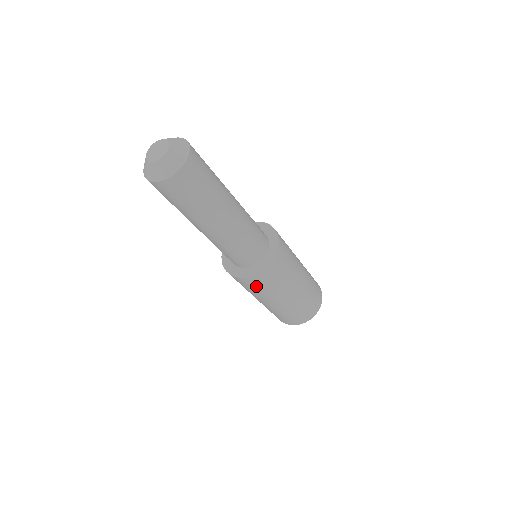
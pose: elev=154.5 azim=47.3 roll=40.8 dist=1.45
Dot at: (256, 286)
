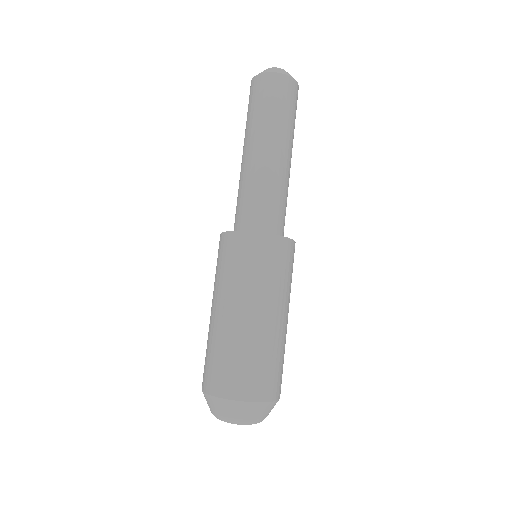
Dot at: (237, 256)
